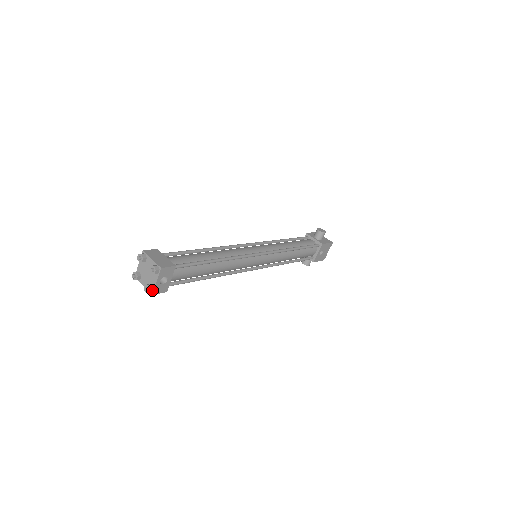
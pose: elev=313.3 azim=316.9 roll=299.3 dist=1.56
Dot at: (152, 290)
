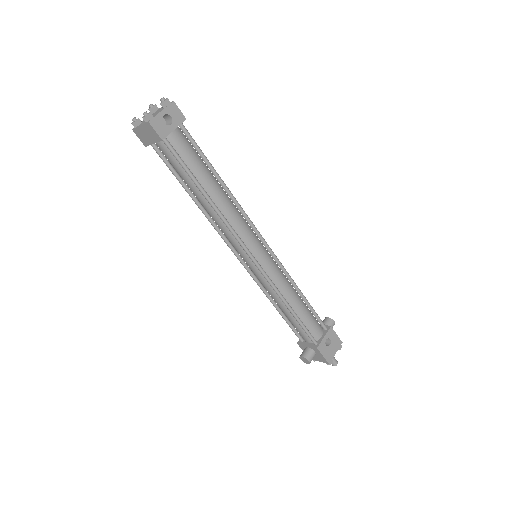
Dot at: (151, 118)
